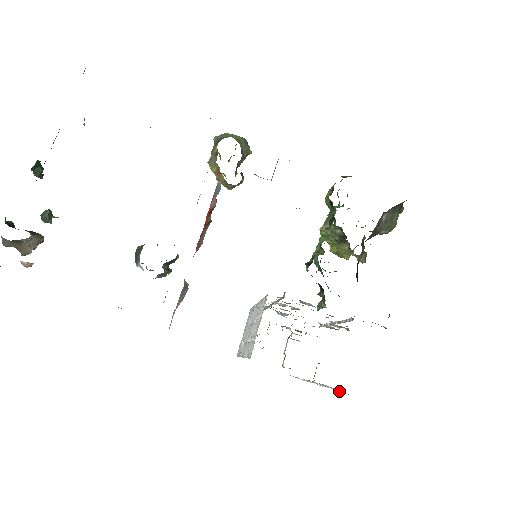
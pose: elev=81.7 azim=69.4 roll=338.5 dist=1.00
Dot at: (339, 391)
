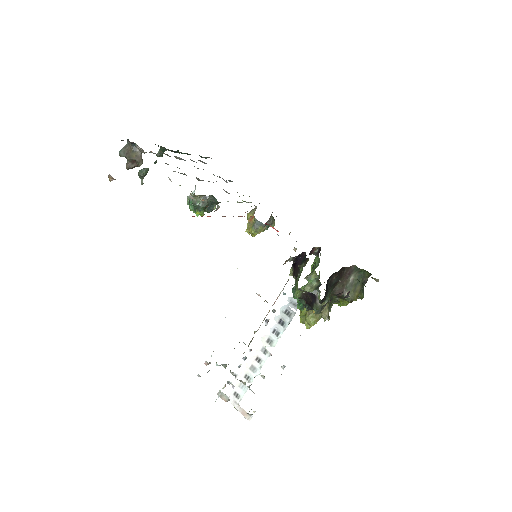
Dot at: (283, 368)
